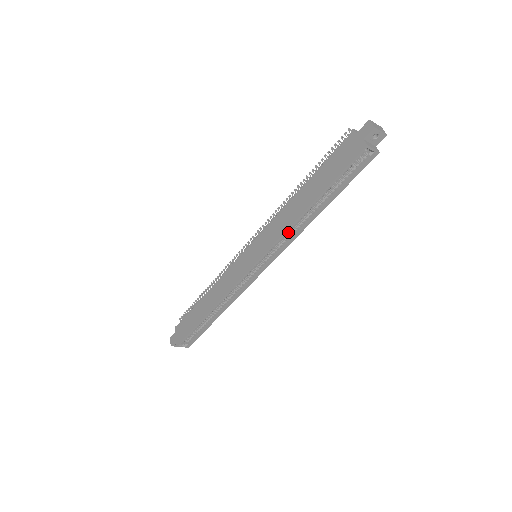
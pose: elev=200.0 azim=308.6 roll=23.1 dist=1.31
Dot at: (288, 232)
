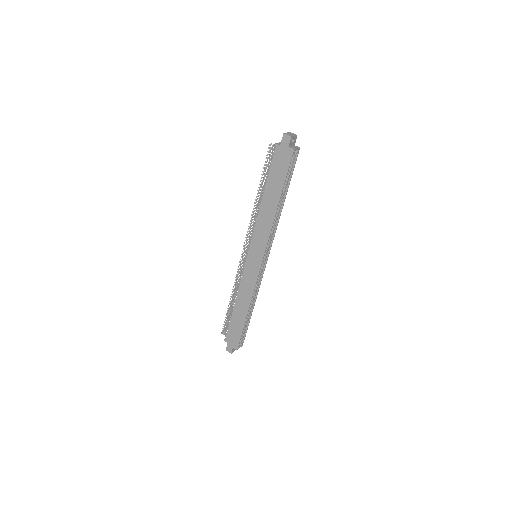
Dot at: occluded
